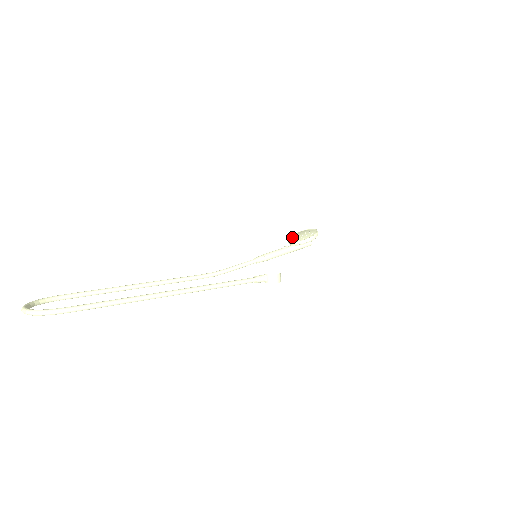
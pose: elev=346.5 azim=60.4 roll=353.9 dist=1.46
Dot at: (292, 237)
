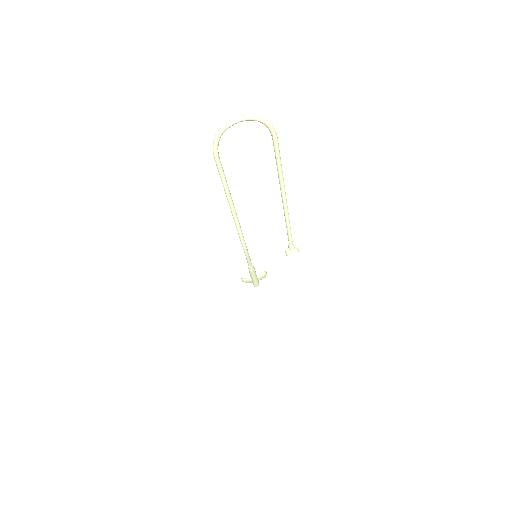
Dot at: occluded
